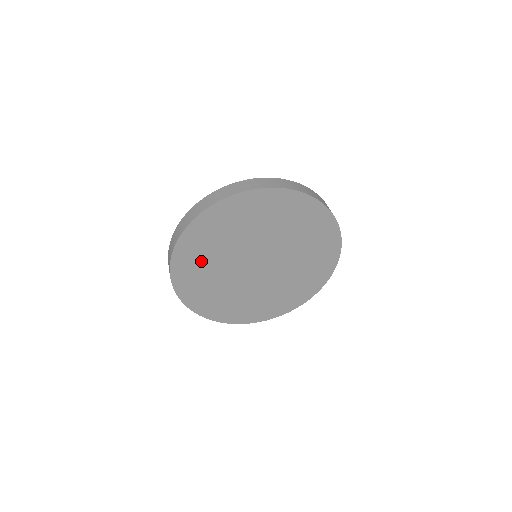
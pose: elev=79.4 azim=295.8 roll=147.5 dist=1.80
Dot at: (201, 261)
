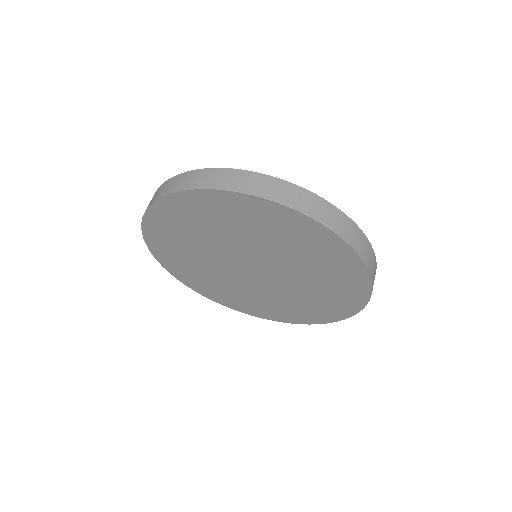
Dot at: (196, 273)
